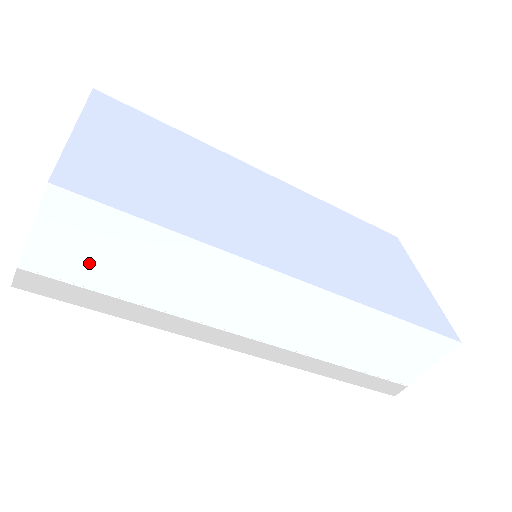
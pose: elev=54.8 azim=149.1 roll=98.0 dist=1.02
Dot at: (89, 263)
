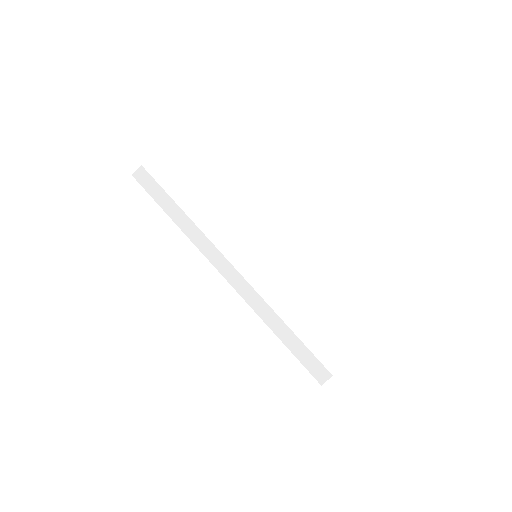
Dot at: (174, 174)
